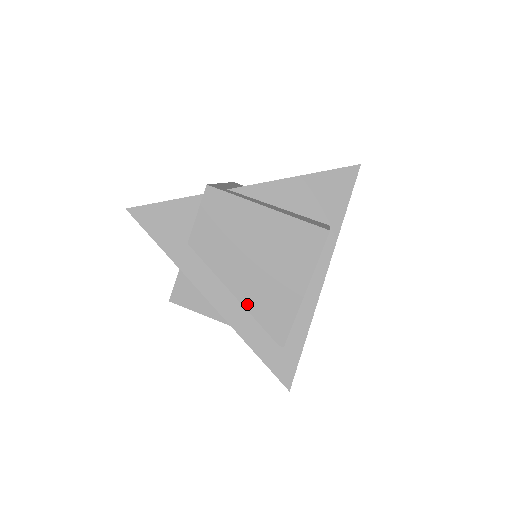
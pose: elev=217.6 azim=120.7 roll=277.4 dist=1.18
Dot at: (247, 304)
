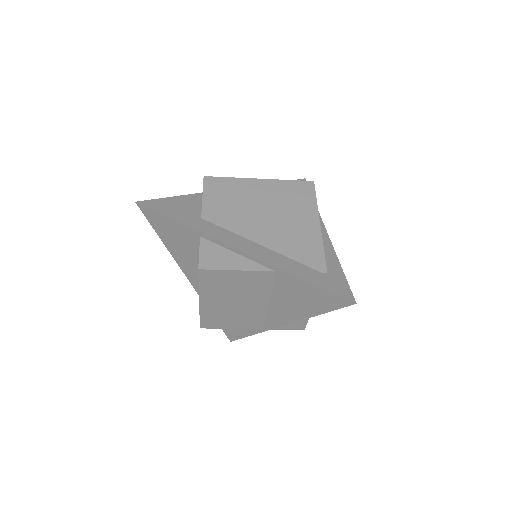
Dot at: (276, 248)
